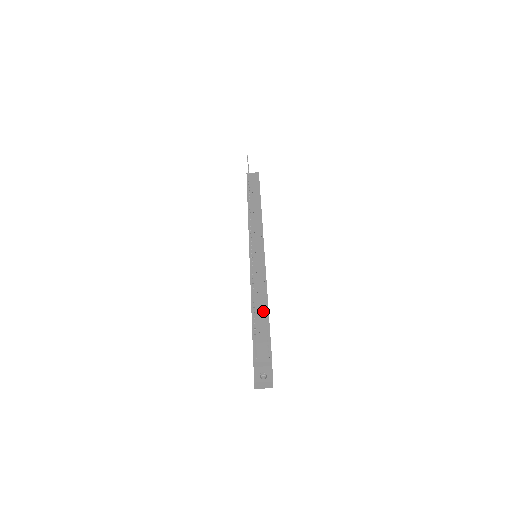
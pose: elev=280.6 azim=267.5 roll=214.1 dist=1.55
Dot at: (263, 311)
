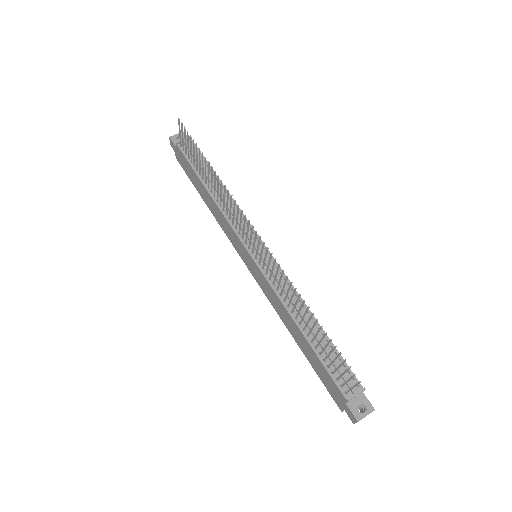
Dot at: (316, 330)
